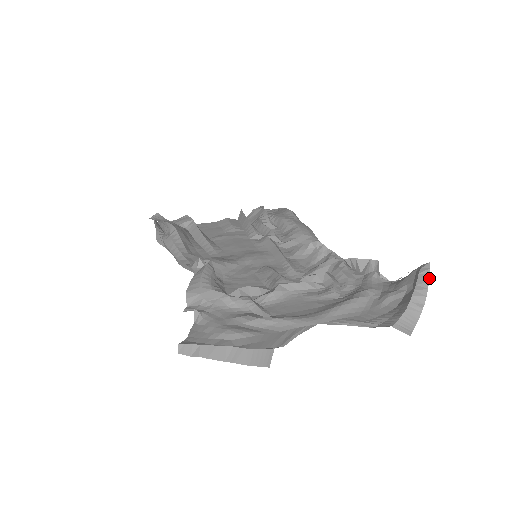
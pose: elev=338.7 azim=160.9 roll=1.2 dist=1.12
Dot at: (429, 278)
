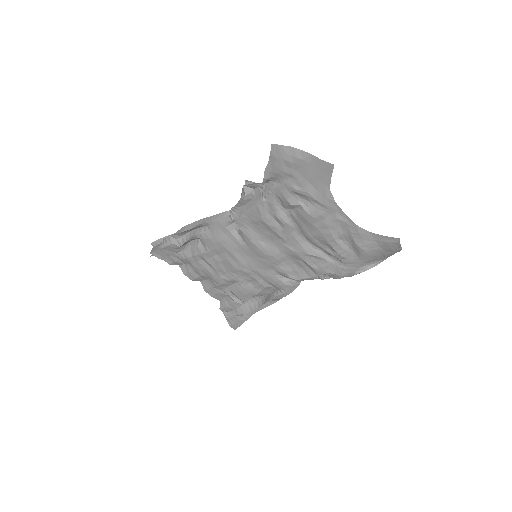
Dot at: occluded
